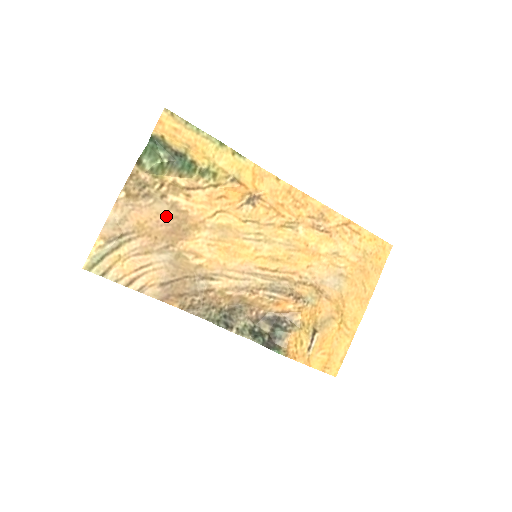
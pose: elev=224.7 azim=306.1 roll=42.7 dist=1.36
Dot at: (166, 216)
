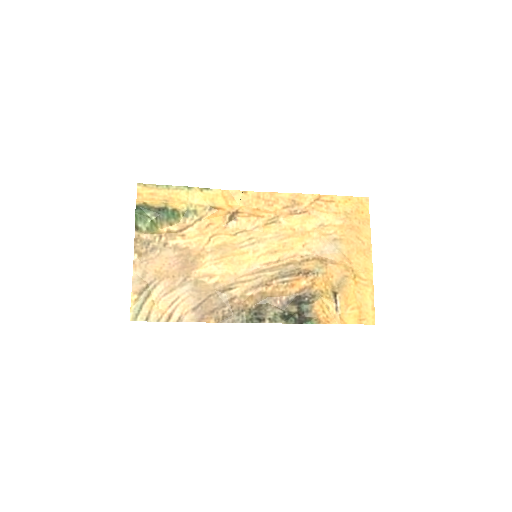
Dot at: (174, 257)
